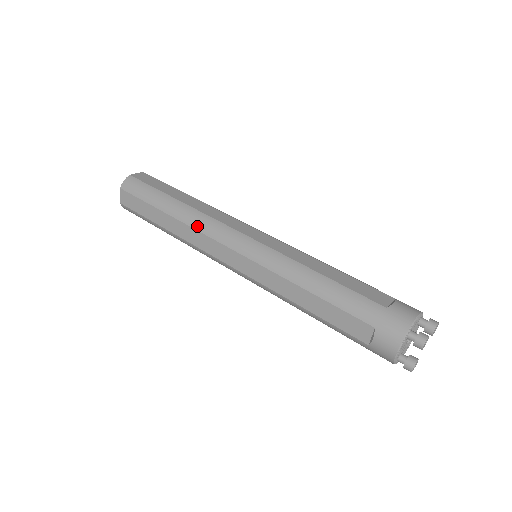
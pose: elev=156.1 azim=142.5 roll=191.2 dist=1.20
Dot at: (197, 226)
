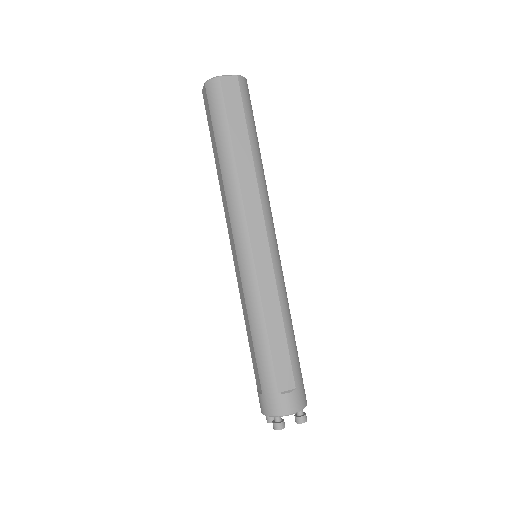
Dot at: (228, 198)
